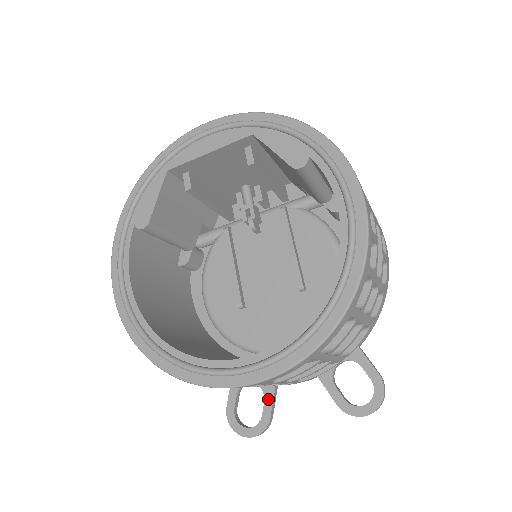
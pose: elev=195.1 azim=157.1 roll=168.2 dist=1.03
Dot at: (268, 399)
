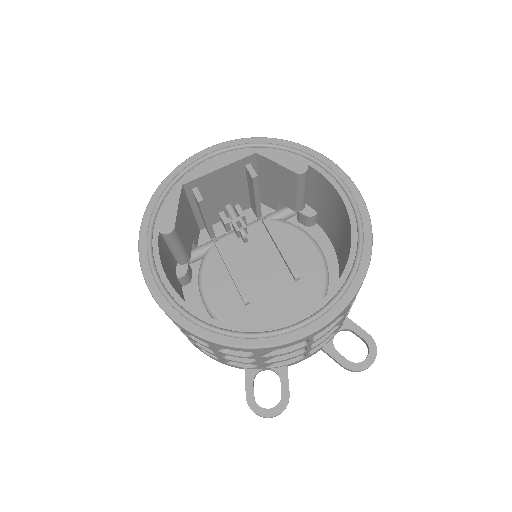
Dot at: (283, 378)
